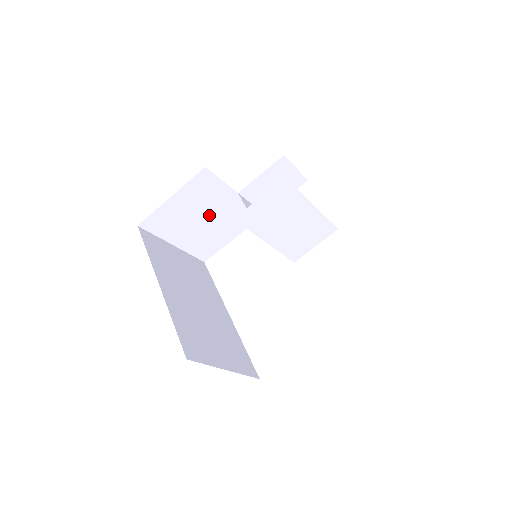
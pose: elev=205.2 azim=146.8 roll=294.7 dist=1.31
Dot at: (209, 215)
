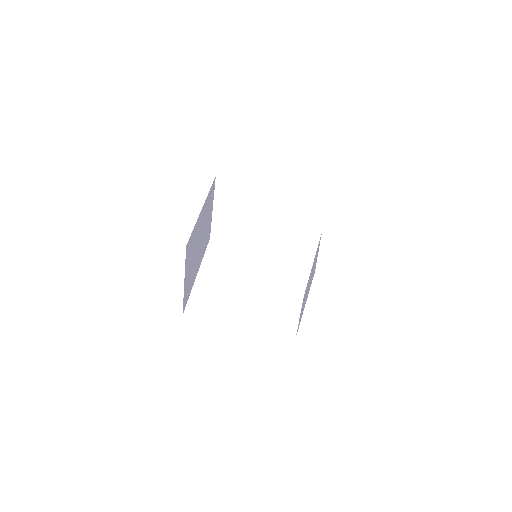
Dot at: (249, 216)
